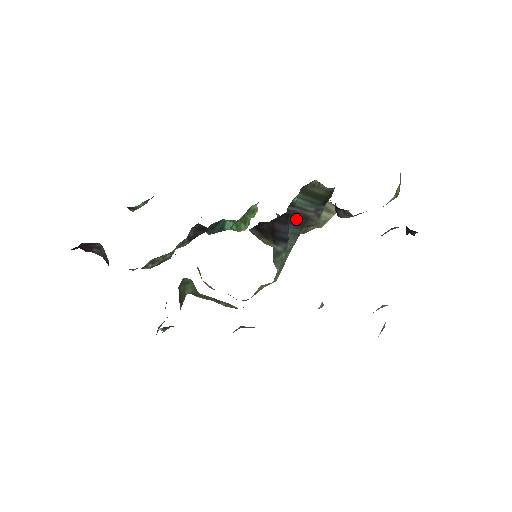
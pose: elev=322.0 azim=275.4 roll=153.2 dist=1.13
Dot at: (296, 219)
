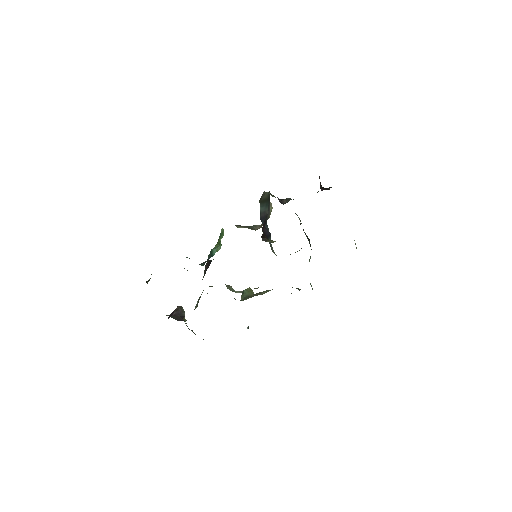
Dot at: (264, 220)
